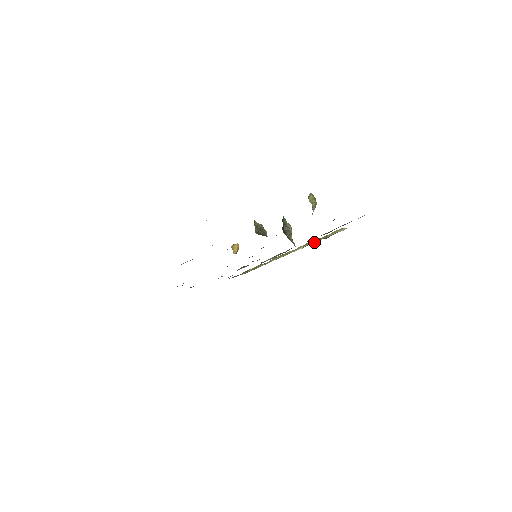
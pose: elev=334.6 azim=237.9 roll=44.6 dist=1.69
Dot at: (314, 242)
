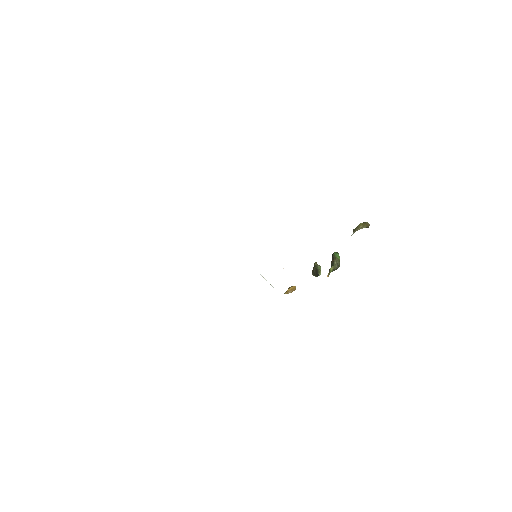
Dot at: occluded
